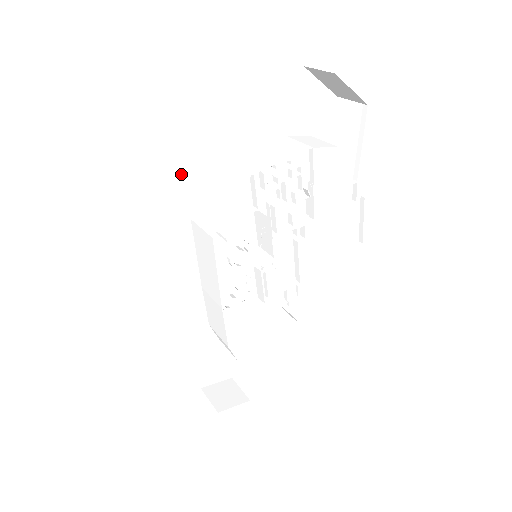
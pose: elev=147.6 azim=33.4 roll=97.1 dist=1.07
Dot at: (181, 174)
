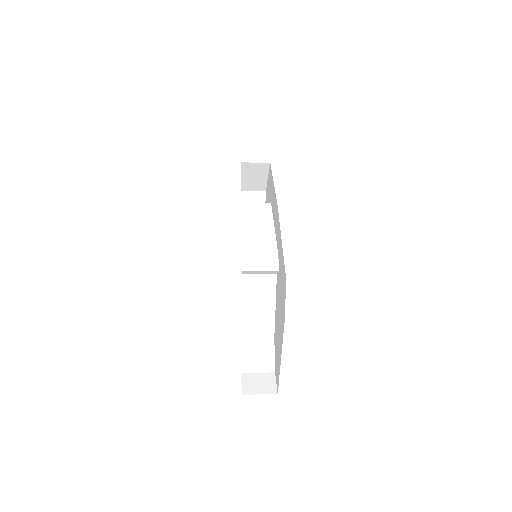
Dot at: occluded
